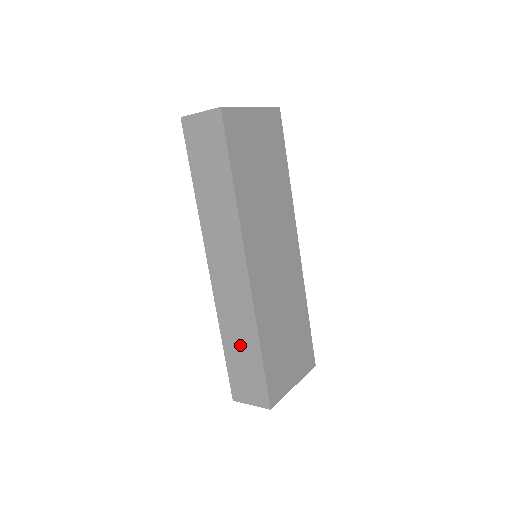
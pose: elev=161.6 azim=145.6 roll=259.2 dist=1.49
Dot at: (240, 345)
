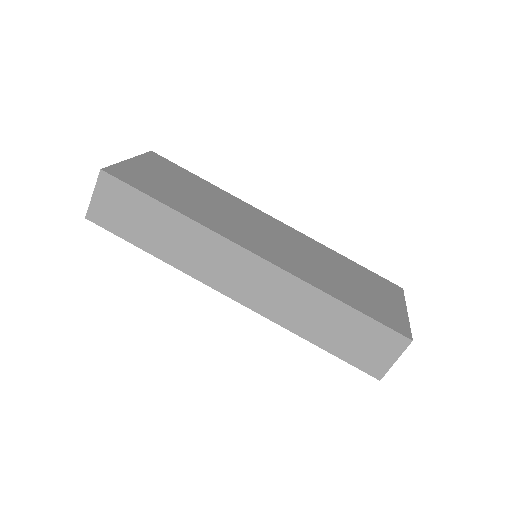
Dot at: (325, 323)
